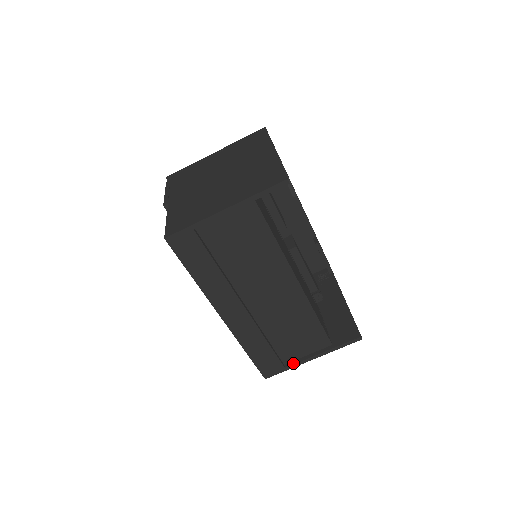
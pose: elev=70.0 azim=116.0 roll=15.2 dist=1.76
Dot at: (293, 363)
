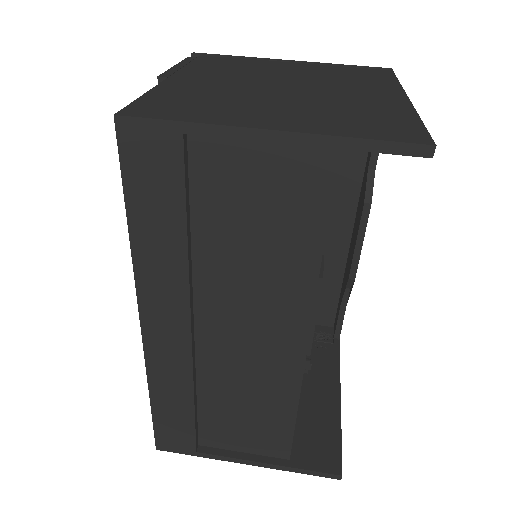
Dot at: (213, 452)
